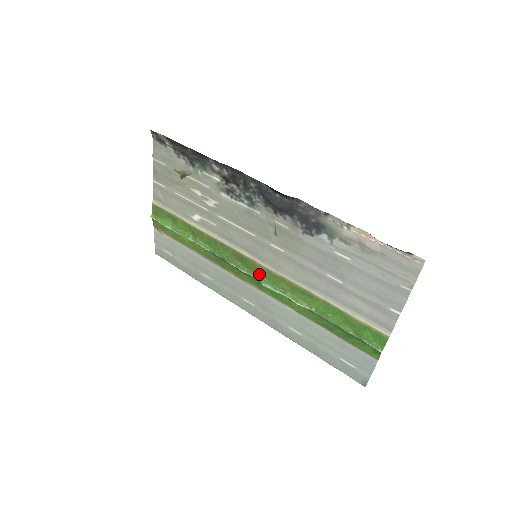
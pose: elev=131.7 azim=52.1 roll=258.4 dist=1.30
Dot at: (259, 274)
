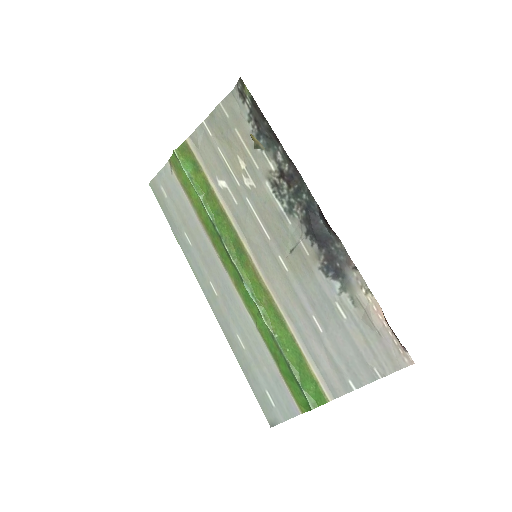
Dot at: (246, 273)
